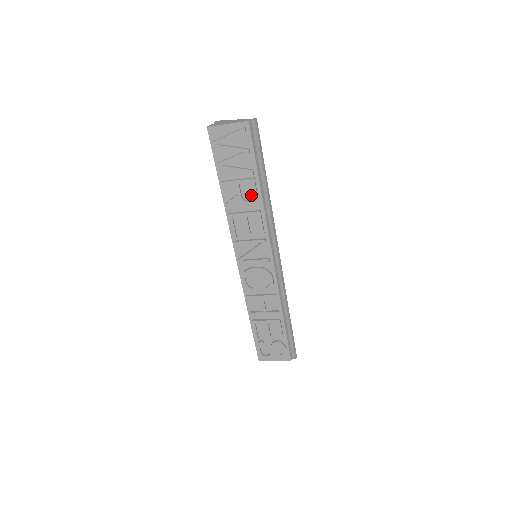
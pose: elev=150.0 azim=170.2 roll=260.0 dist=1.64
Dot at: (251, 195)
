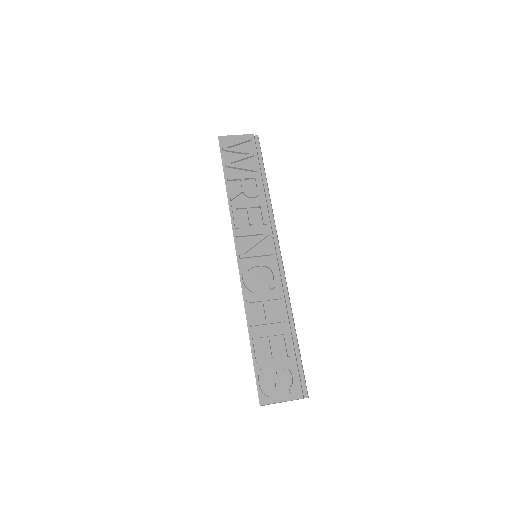
Dot at: (254, 190)
